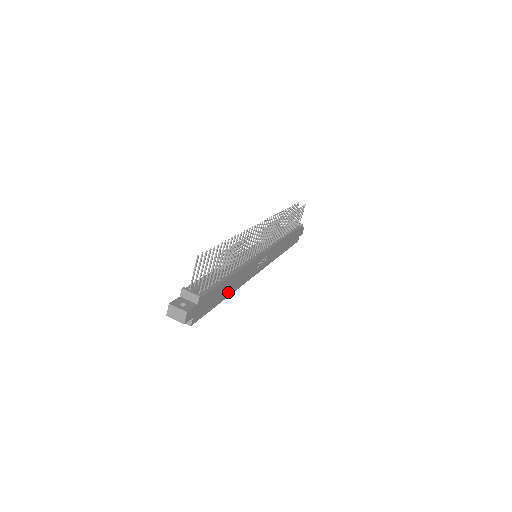
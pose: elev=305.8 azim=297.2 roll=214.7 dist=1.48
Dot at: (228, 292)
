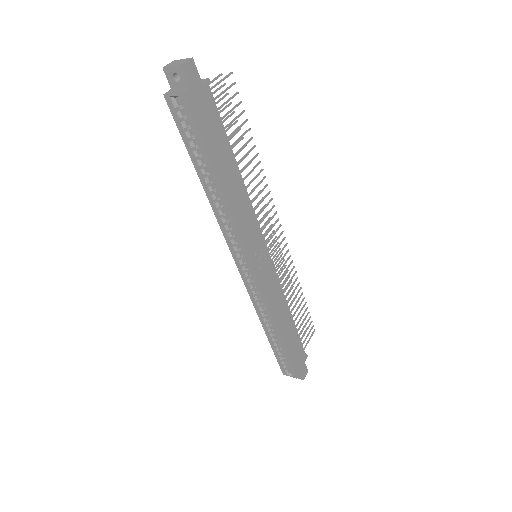
Dot at: (224, 182)
